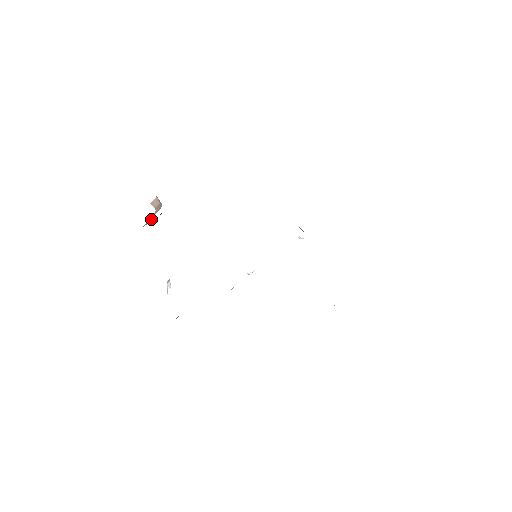
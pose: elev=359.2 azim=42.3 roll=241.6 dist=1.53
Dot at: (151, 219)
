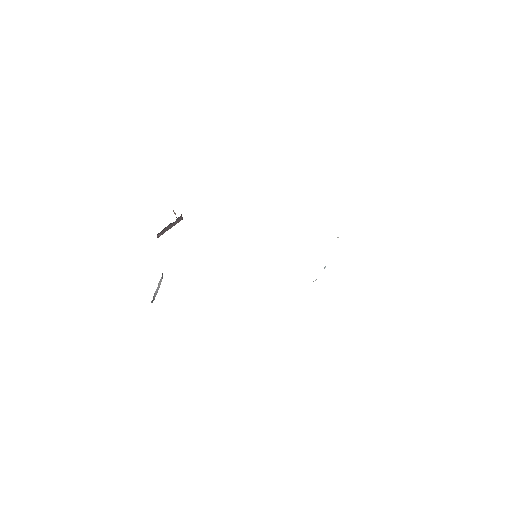
Dot at: occluded
